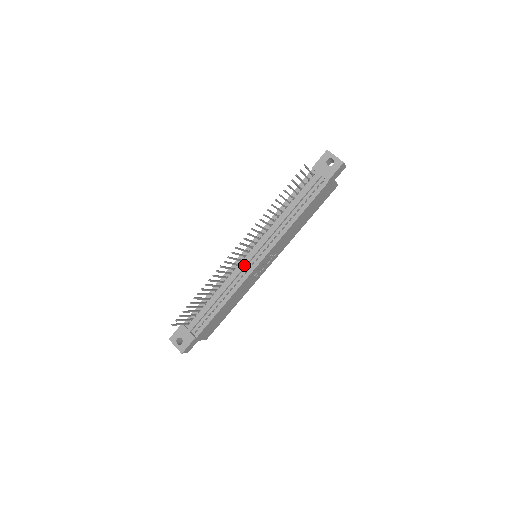
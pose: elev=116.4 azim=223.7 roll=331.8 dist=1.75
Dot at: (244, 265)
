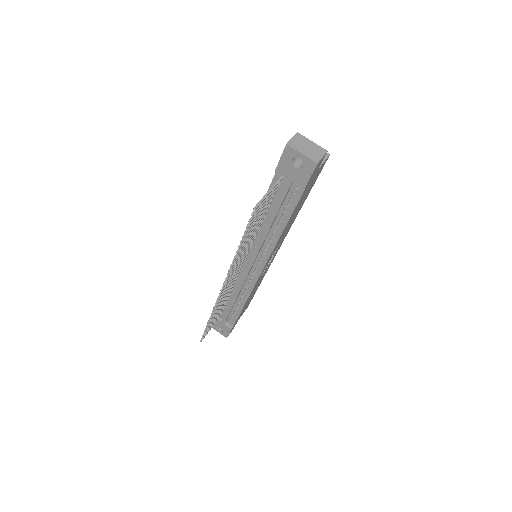
Dot at: (245, 277)
